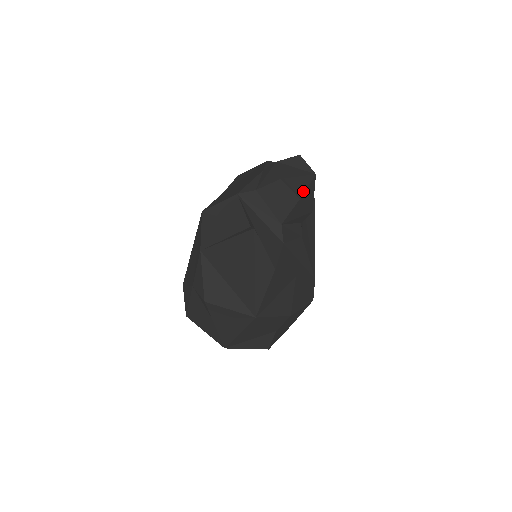
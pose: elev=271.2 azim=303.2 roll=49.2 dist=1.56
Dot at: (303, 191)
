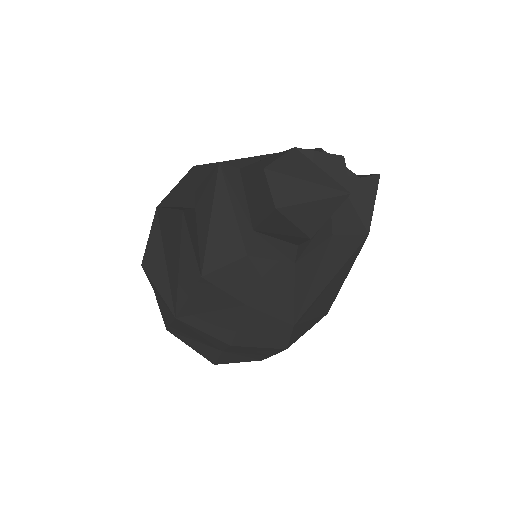
Dot at: (295, 202)
